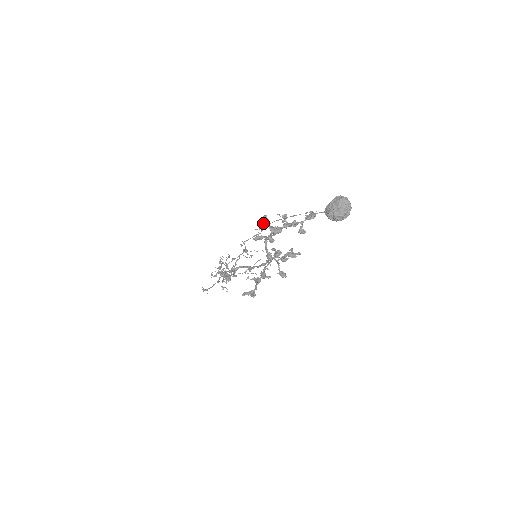
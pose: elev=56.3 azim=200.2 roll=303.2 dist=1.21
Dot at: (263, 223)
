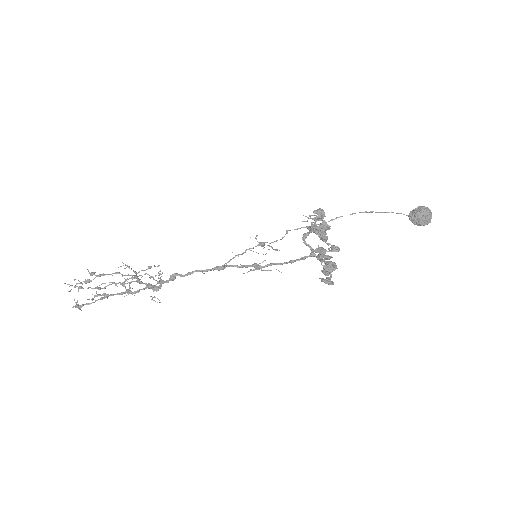
Dot at: (318, 216)
